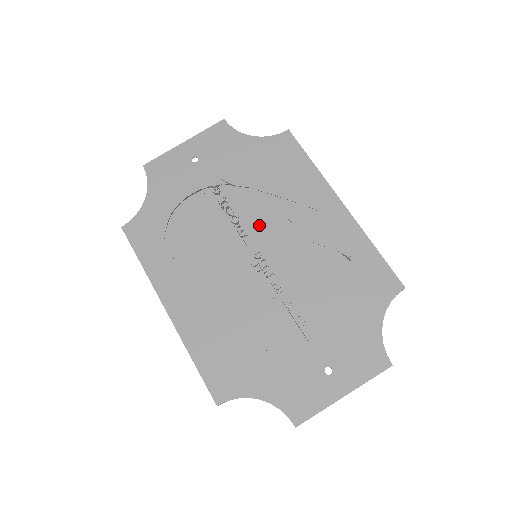
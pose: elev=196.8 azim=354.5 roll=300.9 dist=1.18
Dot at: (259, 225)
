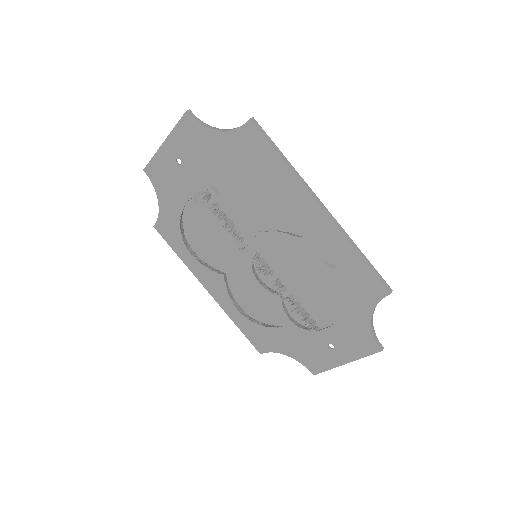
Dot at: (251, 228)
